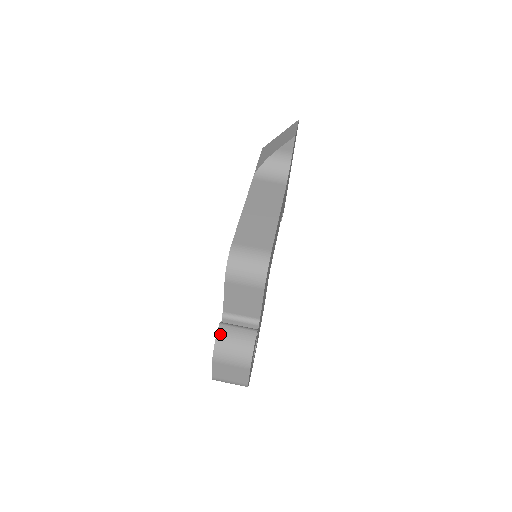
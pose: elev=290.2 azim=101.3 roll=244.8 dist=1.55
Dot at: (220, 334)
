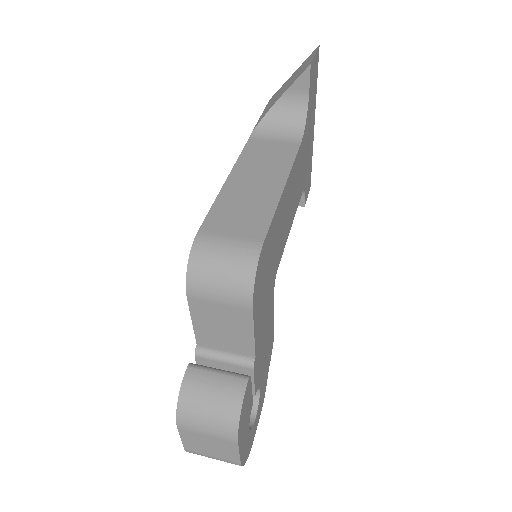
Dot at: (187, 384)
